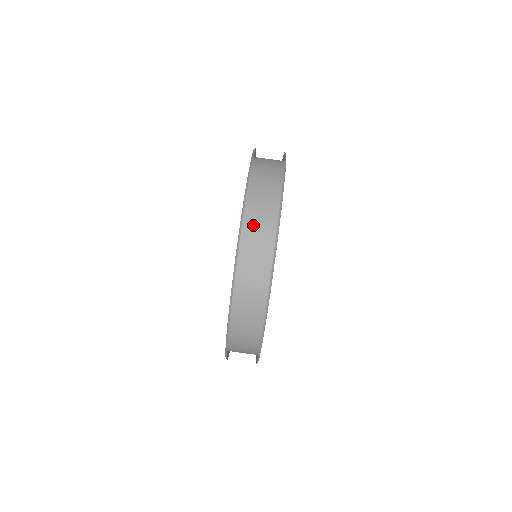
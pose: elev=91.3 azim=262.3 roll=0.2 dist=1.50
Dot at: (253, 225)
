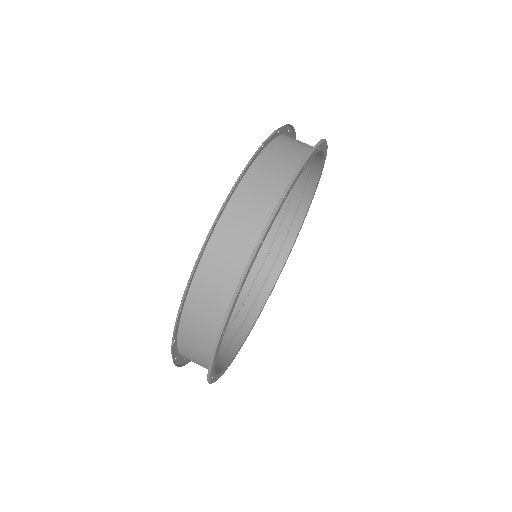
Dot at: (199, 306)
